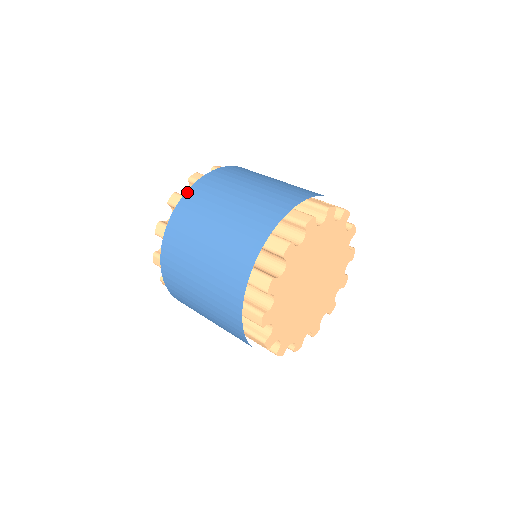
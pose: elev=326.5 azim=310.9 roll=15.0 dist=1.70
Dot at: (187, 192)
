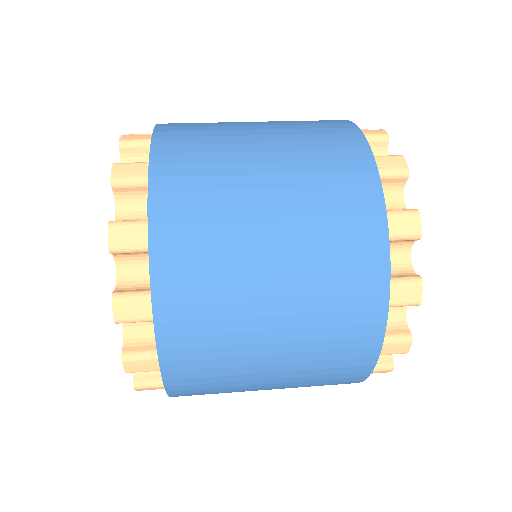
Dot at: (154, 292)
